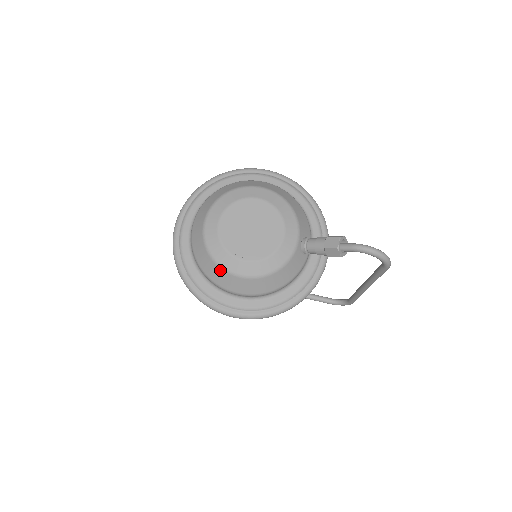
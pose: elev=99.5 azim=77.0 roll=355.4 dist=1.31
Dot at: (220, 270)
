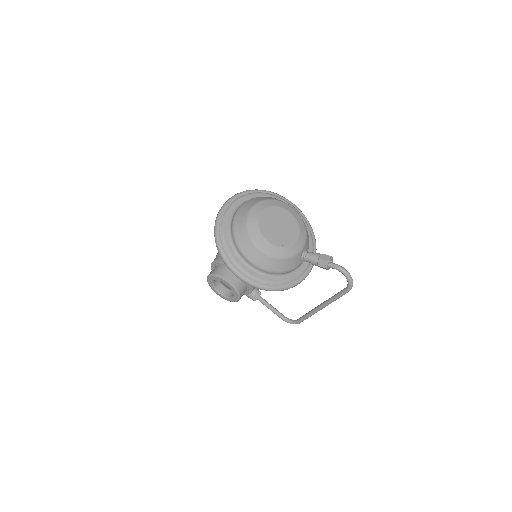
Dot at: (249, 240)
